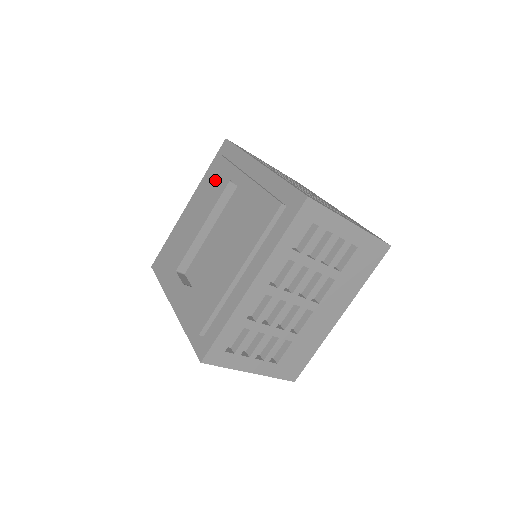
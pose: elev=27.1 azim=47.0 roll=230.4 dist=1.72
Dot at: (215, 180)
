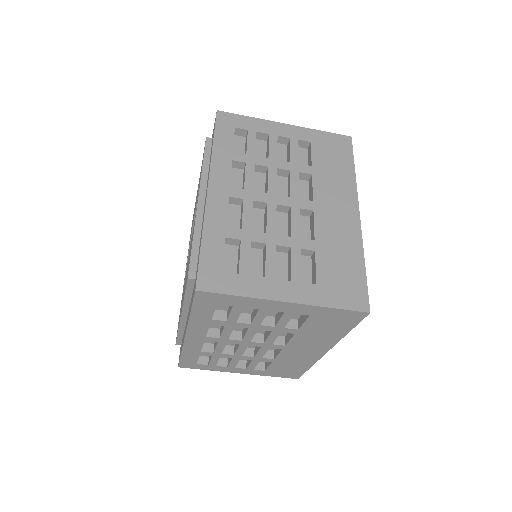
Dot at: occluded
